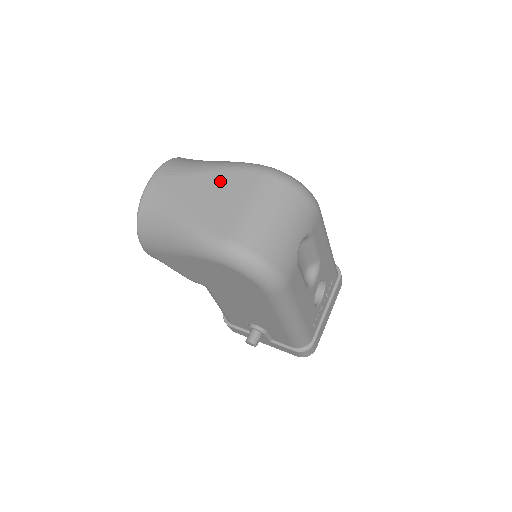
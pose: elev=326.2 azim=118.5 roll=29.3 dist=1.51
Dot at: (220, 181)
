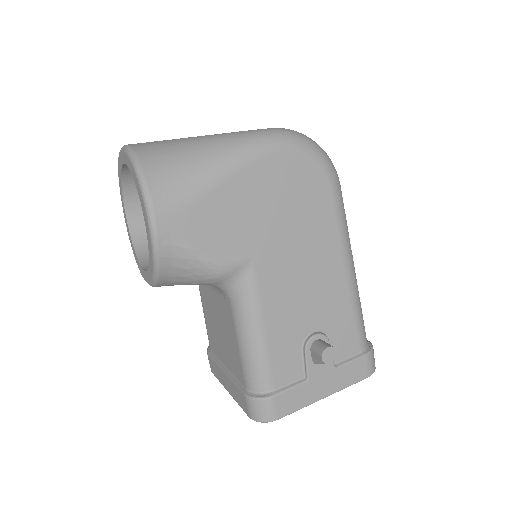
Dot at: occluded
